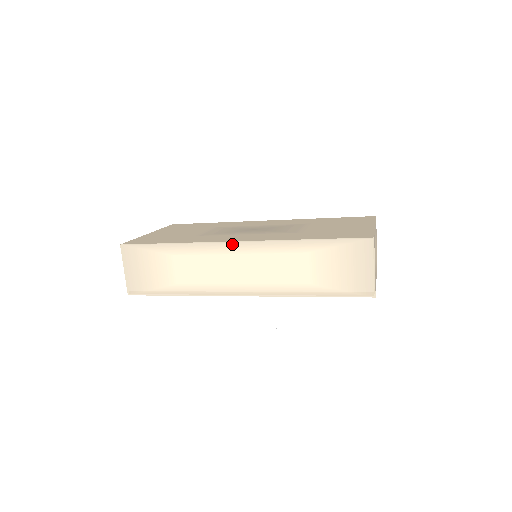
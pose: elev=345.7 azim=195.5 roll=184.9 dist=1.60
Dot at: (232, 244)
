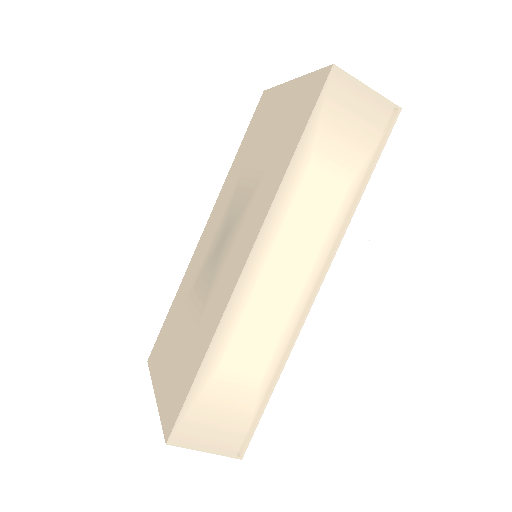
Dot at: (247, 269)
